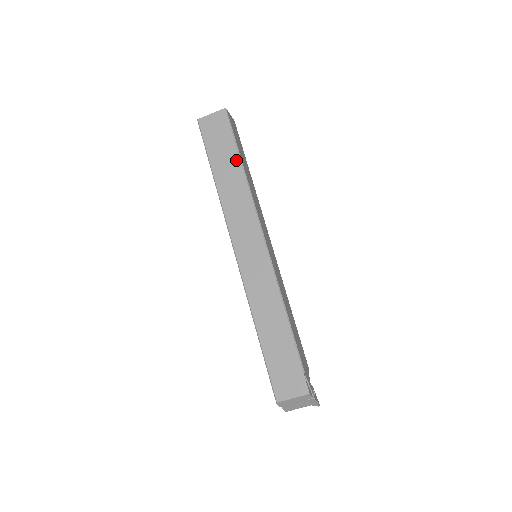
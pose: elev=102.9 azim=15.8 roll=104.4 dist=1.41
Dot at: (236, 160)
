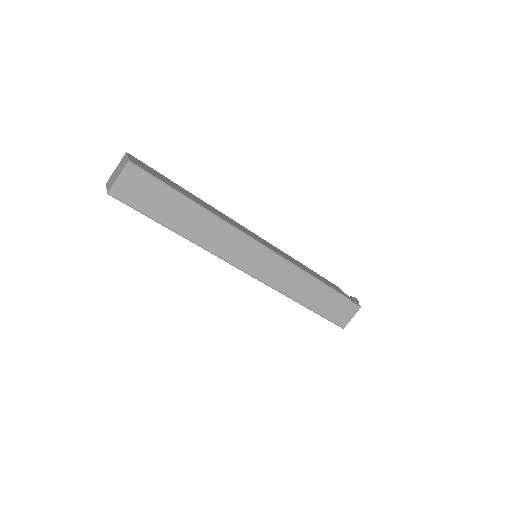
Dot at: (186, 203)
